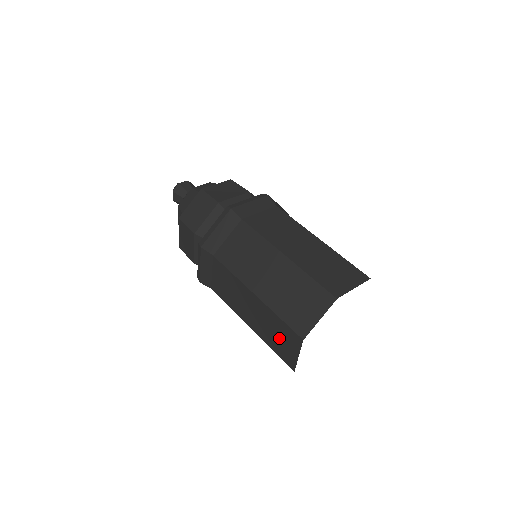
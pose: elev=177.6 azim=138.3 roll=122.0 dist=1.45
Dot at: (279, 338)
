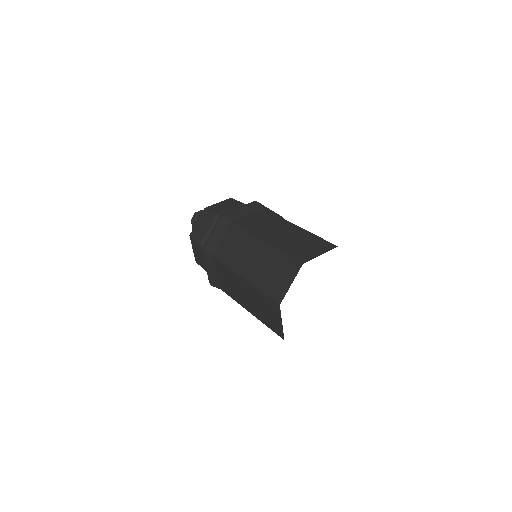
Dot at: (267, 312)
